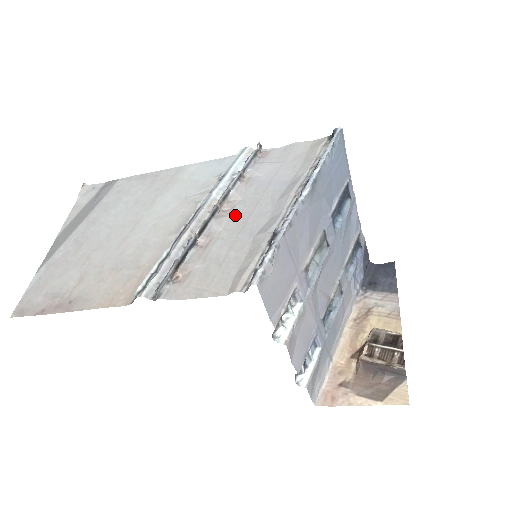
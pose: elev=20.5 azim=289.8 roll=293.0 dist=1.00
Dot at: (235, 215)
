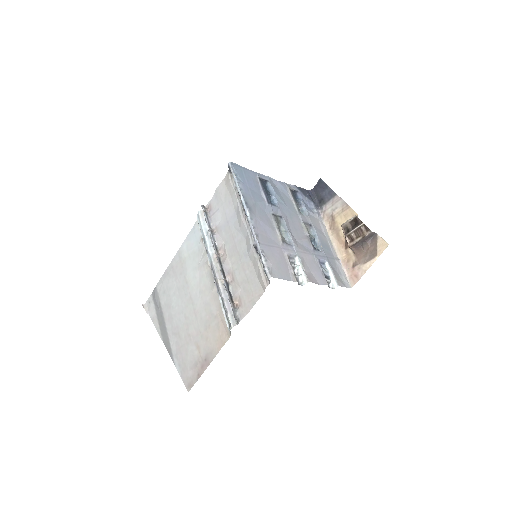
Dot at: (230, 253)
